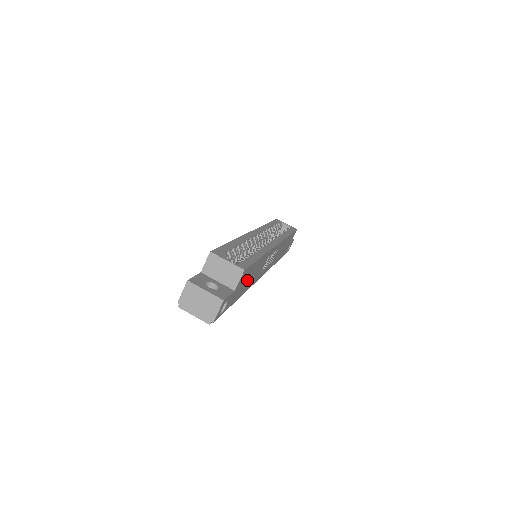
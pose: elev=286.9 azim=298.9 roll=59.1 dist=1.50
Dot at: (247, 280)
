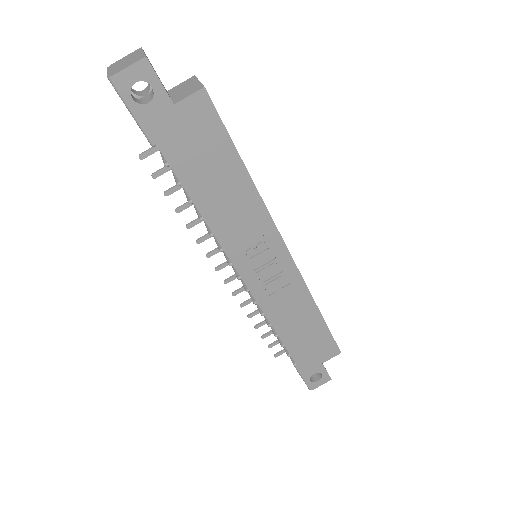
Dot at: (206, 165)
